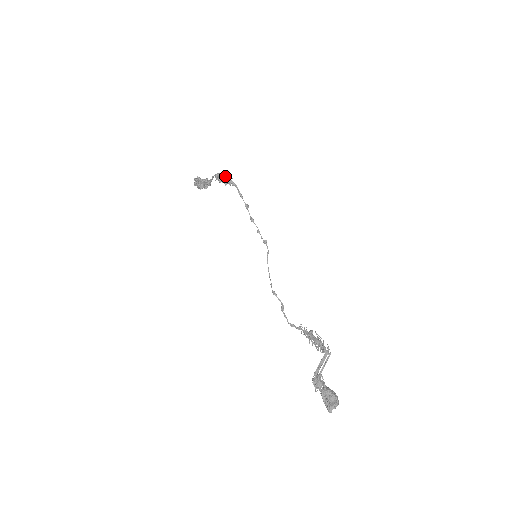
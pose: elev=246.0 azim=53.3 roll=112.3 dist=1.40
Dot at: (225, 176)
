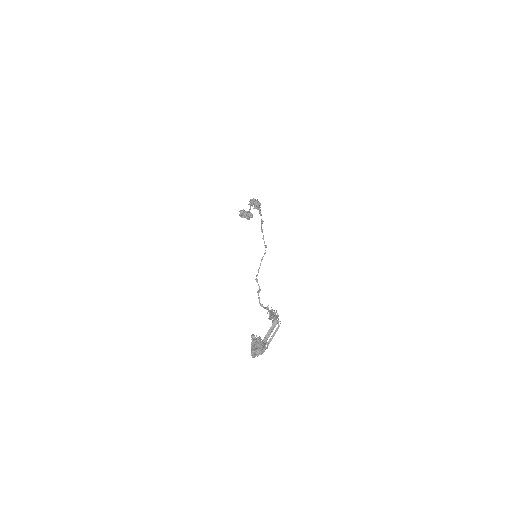
Dot at: (254, 200)
